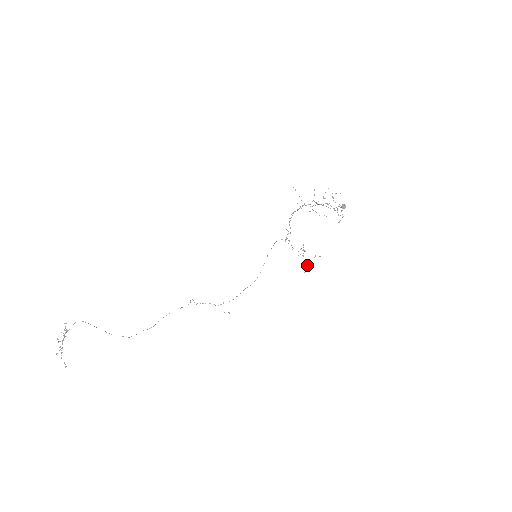
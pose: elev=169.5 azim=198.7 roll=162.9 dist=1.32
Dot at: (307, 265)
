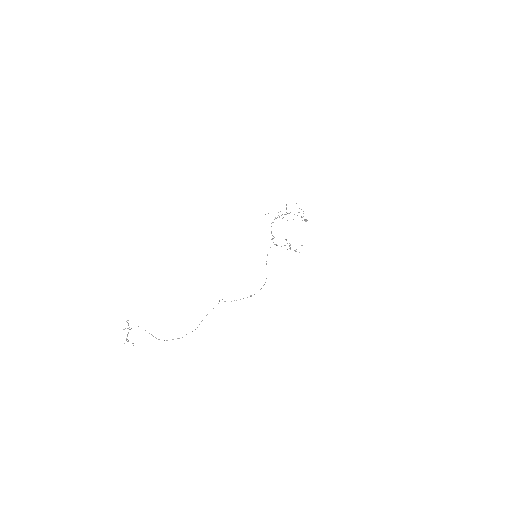
Dot at: (295, 251)
